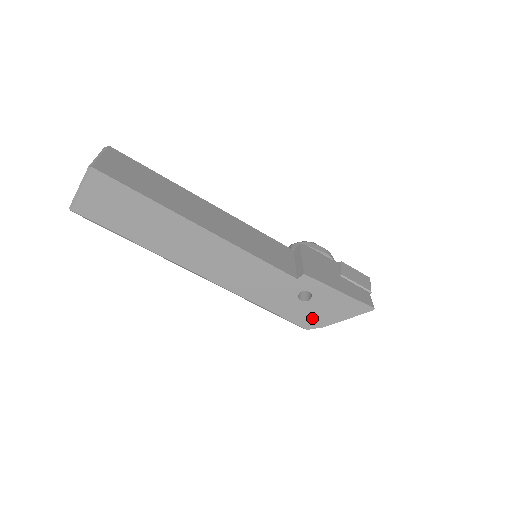
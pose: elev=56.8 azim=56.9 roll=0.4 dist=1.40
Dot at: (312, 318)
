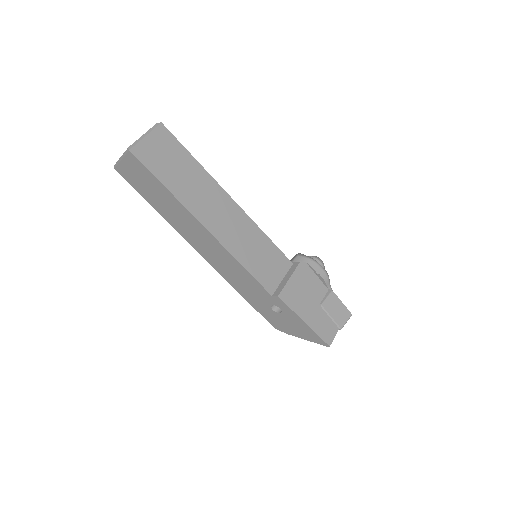
Dot at: (280, 324)
